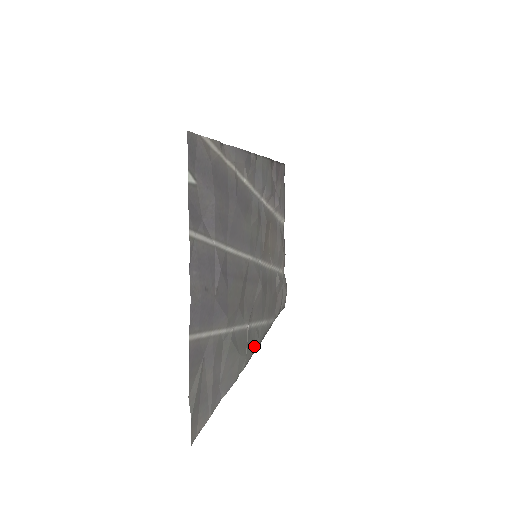
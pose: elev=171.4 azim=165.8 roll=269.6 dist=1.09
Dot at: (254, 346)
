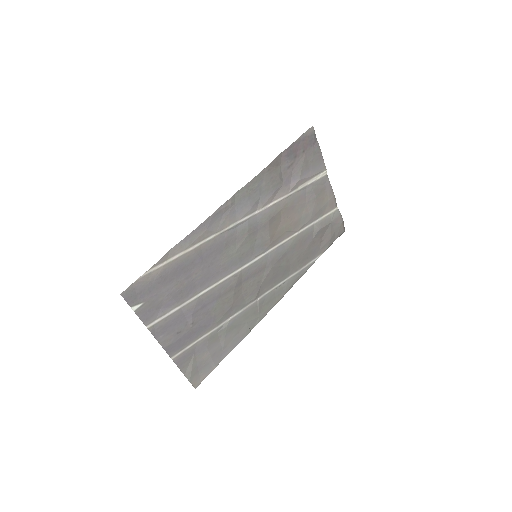
Dot at: (275, 300)
